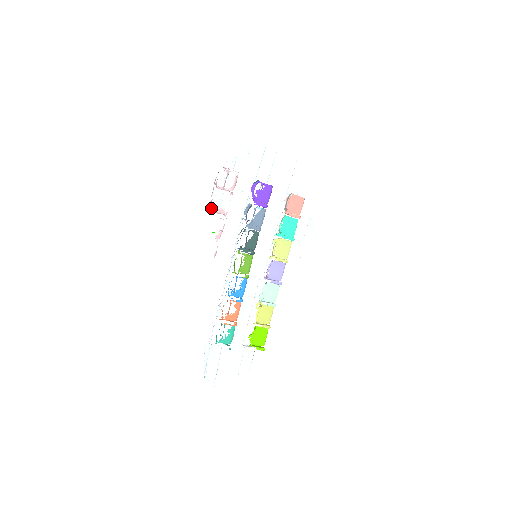
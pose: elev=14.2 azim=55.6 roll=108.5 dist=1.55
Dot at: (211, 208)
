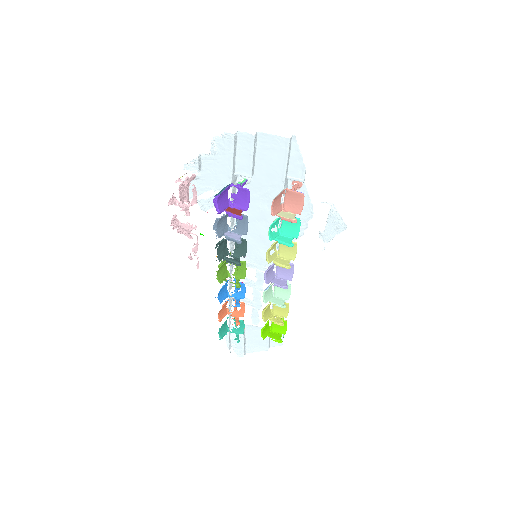
Dot at: (176, 225)
